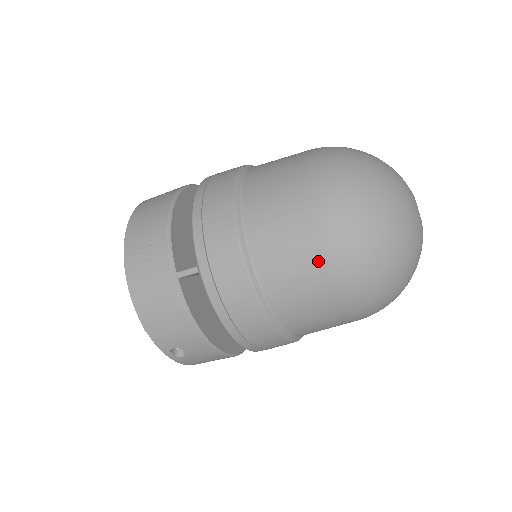
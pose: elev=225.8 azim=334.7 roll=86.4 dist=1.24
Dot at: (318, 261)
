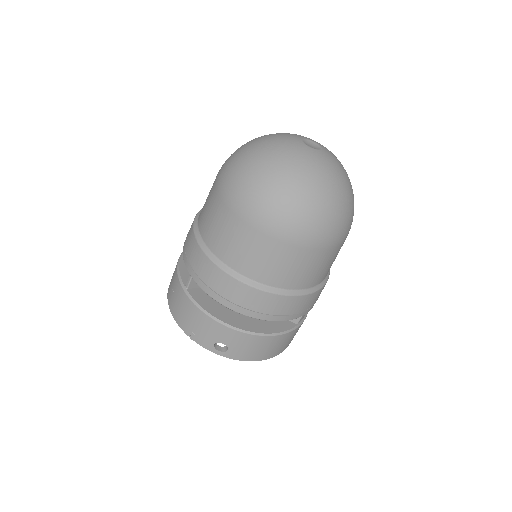
Dot at: (232, 217)
